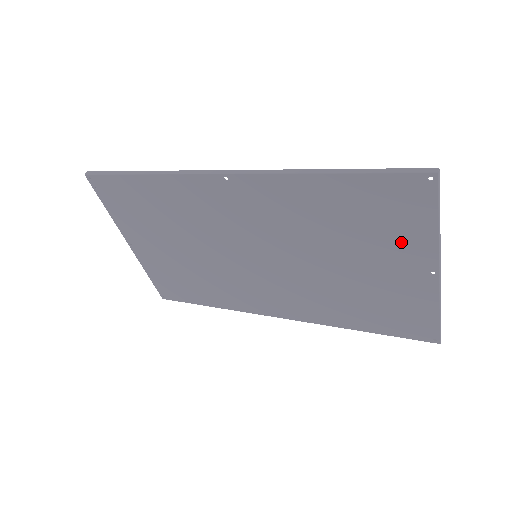
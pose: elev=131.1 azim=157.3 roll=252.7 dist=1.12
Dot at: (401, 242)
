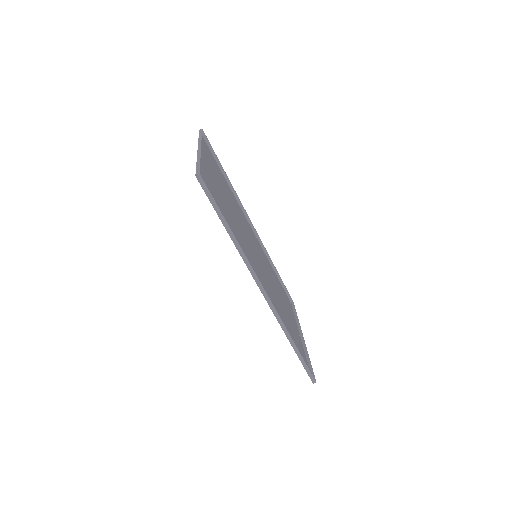
Dot at: (297, 339)
